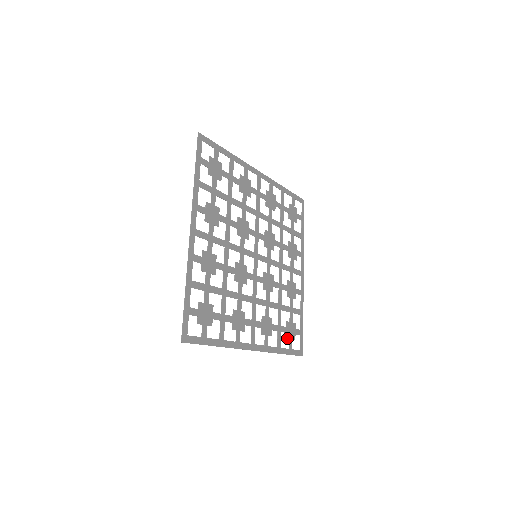
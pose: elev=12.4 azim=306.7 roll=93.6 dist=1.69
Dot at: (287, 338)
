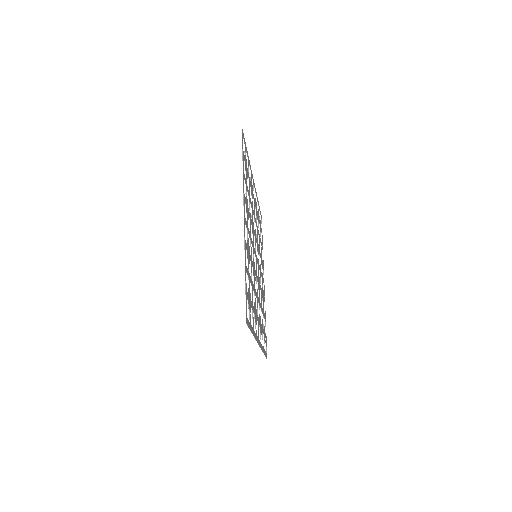
Dot at: (264, 340)
